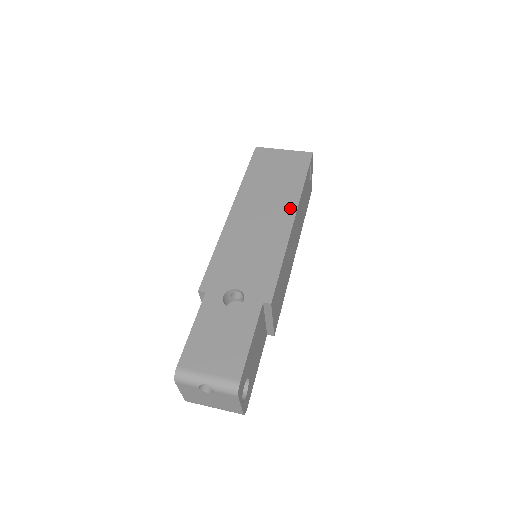
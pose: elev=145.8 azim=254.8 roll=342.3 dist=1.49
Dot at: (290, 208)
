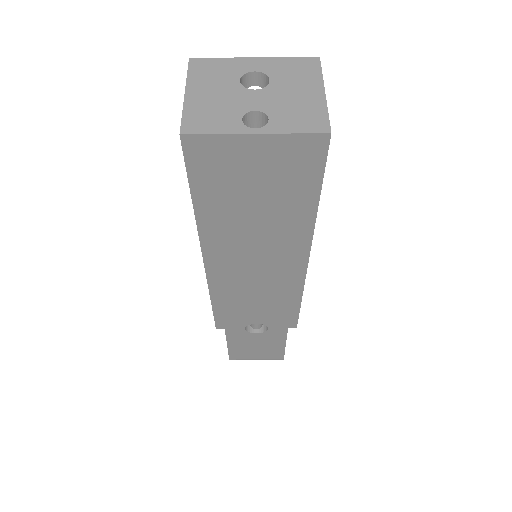
Dot at: (299, 250)
